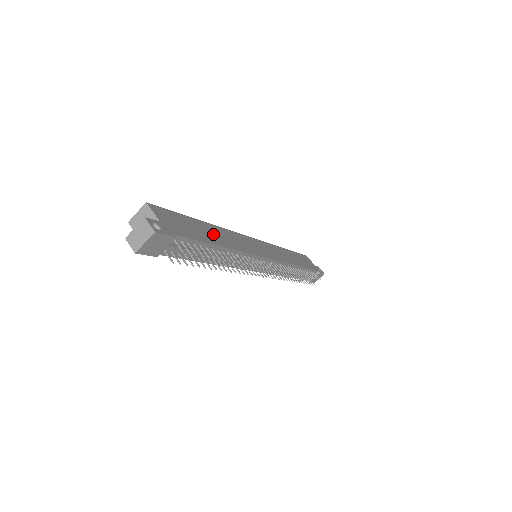
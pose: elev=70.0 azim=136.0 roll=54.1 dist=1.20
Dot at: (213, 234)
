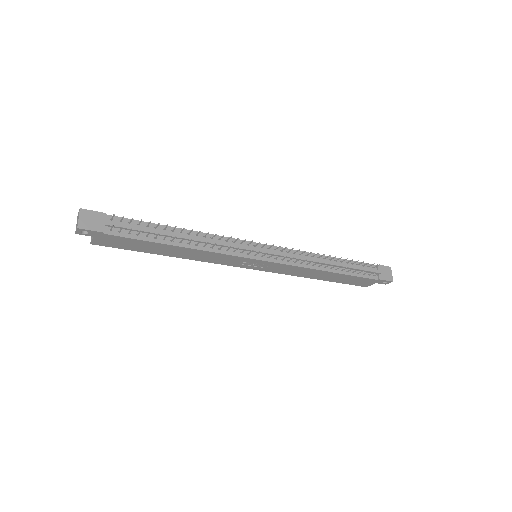
Dot at: occluded
